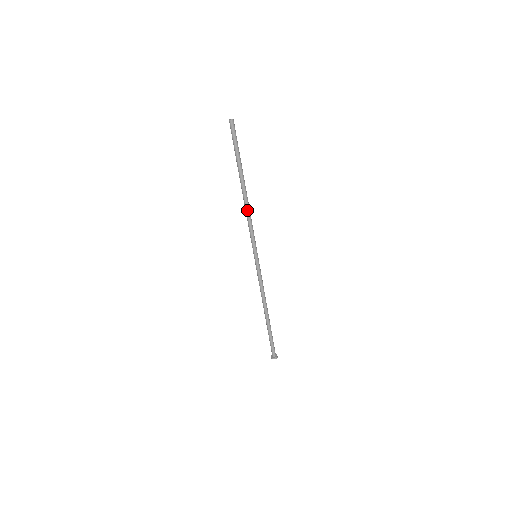
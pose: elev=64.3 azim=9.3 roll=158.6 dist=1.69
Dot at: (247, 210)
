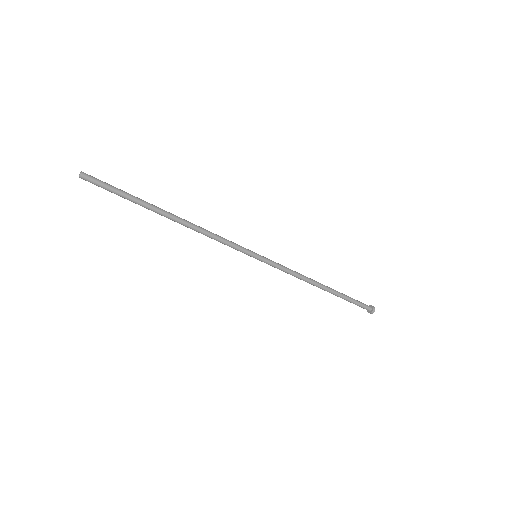
Dot at: occluded
